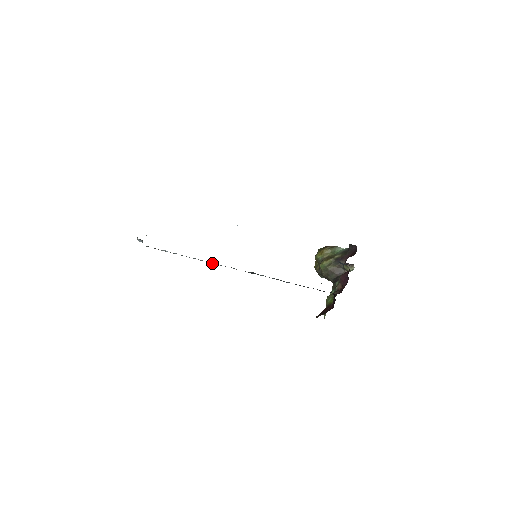
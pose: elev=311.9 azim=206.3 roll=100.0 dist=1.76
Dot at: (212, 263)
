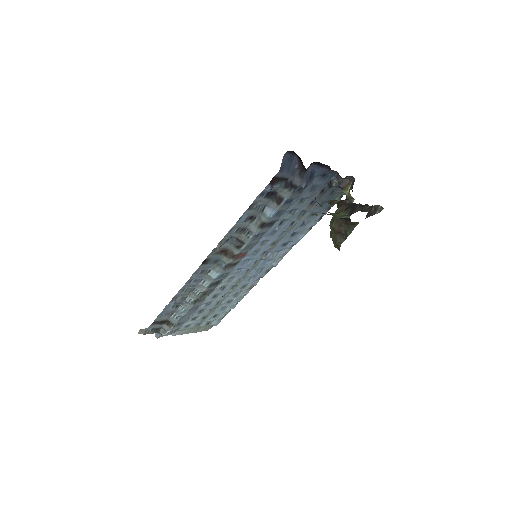
Dot at: (207, 278)
